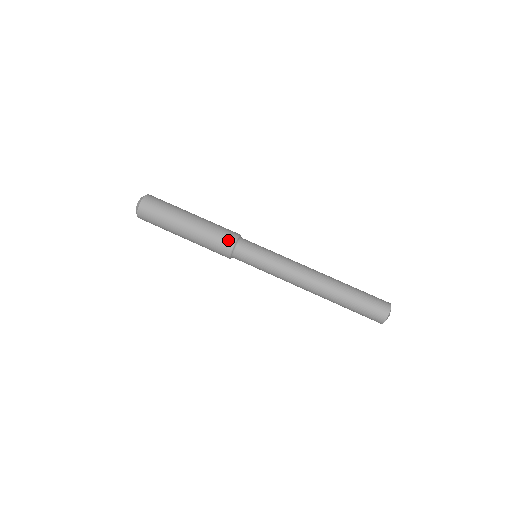
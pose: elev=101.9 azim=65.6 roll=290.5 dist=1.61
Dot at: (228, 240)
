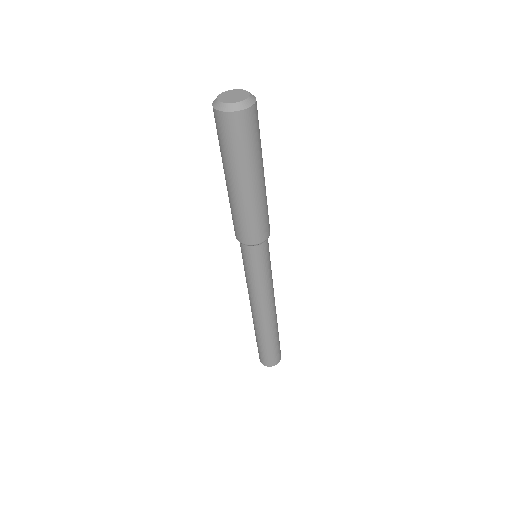
Dot at: (254, 238)
